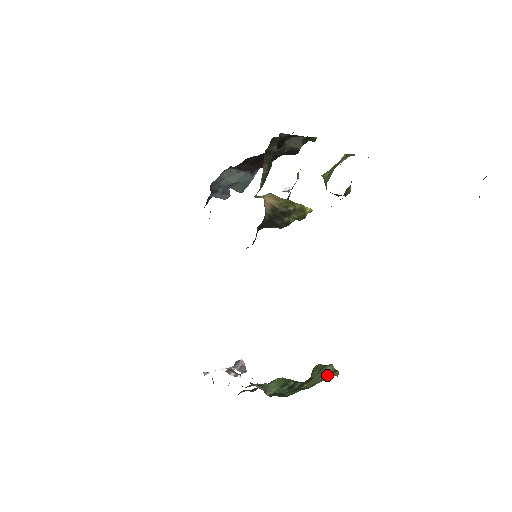
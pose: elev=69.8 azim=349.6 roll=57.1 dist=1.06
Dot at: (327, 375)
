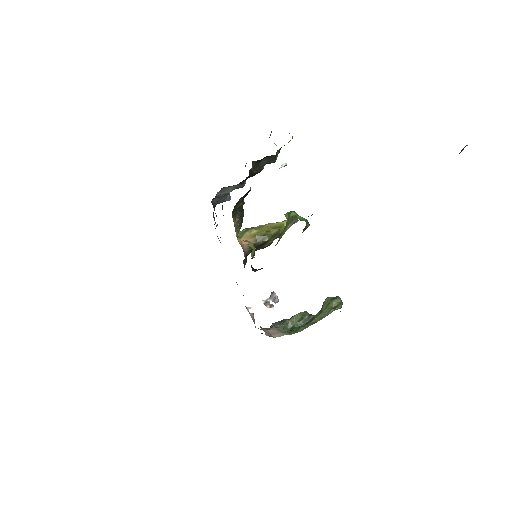
Dot at: (332, 310)
